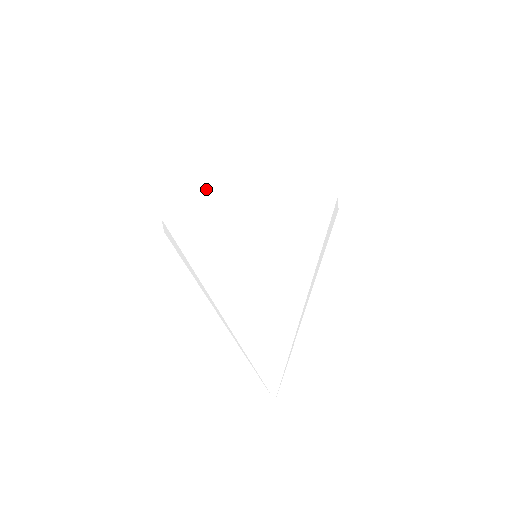
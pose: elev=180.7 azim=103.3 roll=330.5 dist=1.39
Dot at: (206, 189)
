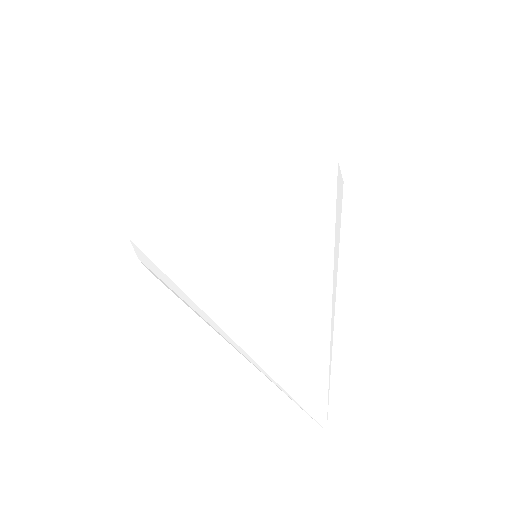
Dot at: (196, 156)
